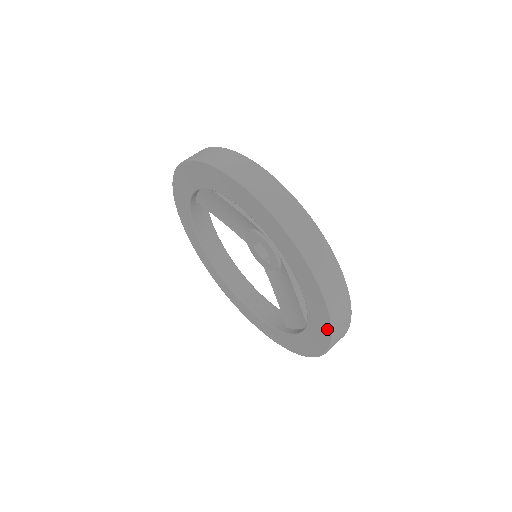
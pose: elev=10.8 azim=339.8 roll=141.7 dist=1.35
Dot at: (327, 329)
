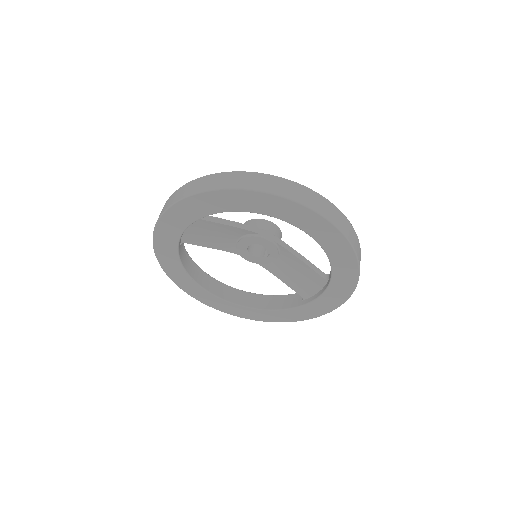
Dot at: (354, 266)
